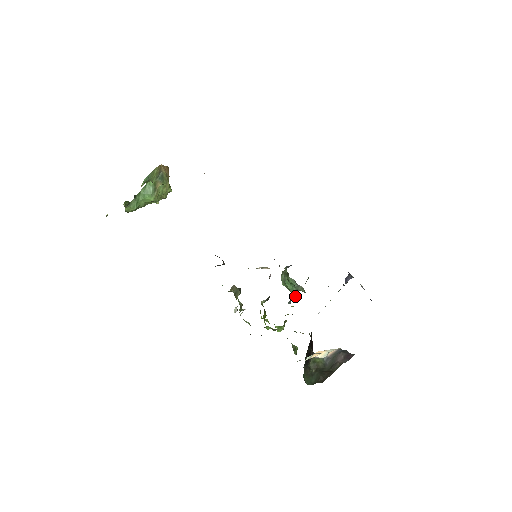
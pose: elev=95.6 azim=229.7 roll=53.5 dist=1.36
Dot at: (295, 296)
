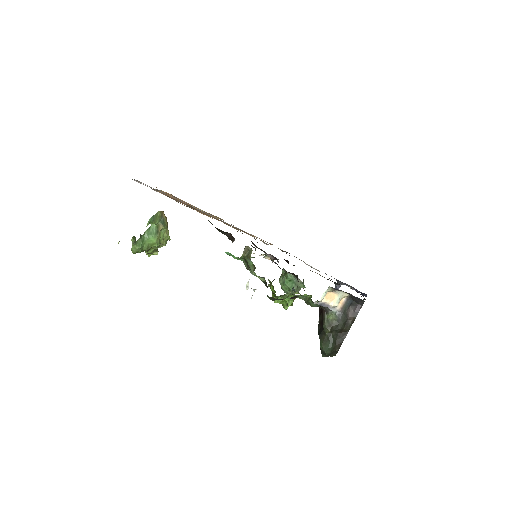
Dot at: occluded
